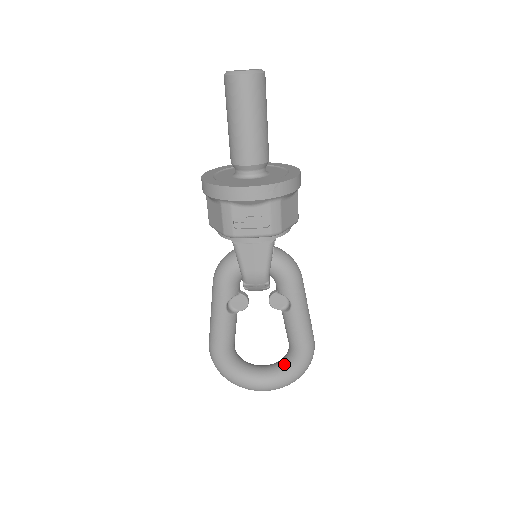
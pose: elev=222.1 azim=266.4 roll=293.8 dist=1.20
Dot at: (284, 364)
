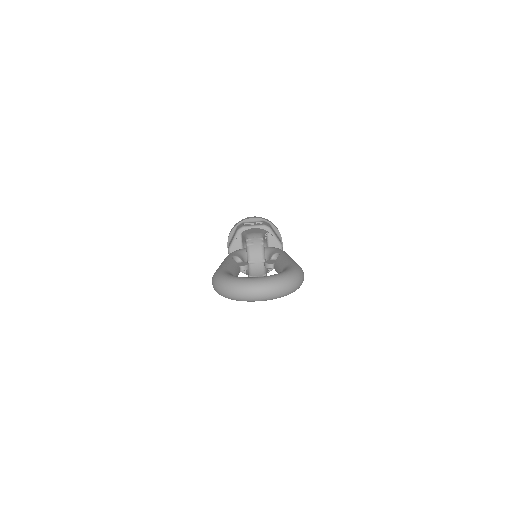
Dot at: occluded
